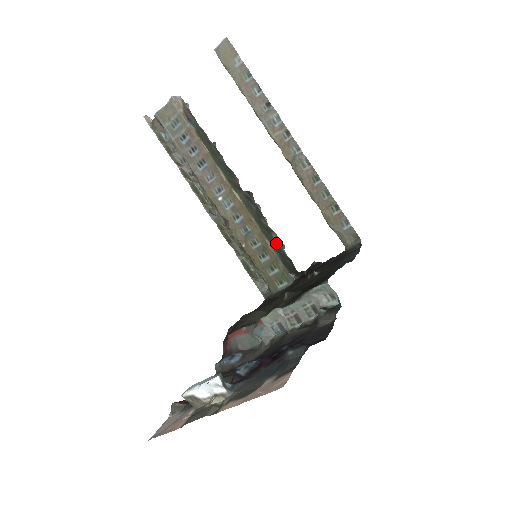
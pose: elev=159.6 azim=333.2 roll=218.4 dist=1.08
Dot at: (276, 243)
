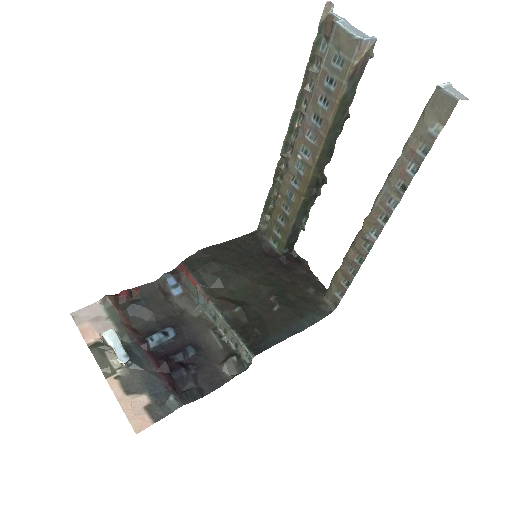
Dot at: (300, 225)
